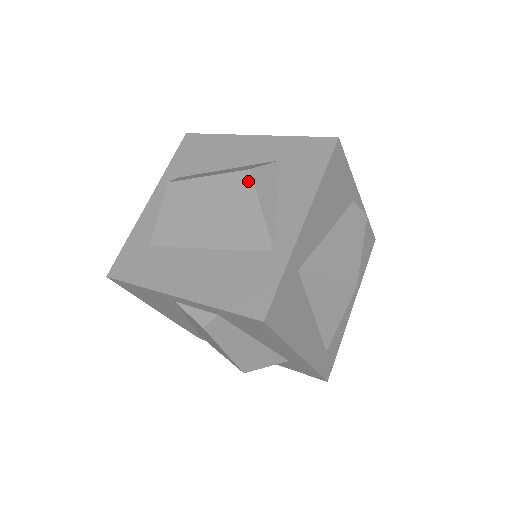
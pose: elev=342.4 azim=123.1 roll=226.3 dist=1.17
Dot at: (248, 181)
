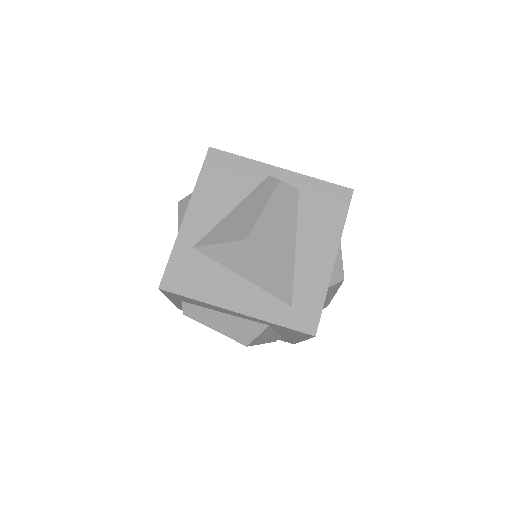
Dot at: occluded
